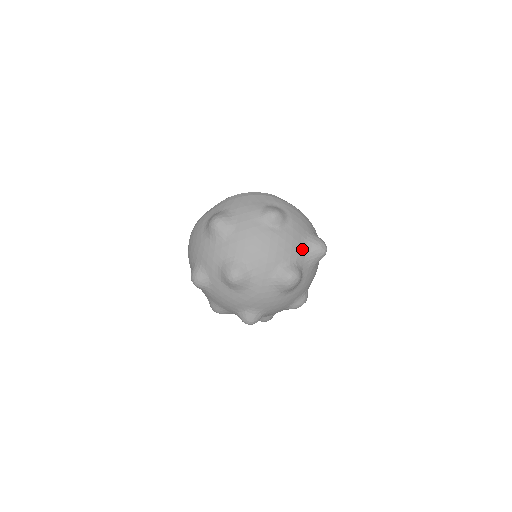
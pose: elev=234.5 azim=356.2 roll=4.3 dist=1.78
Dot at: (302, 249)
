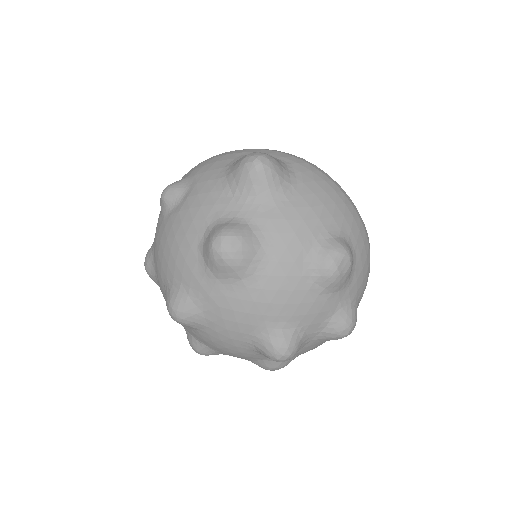
Dot at: (222, 195)
